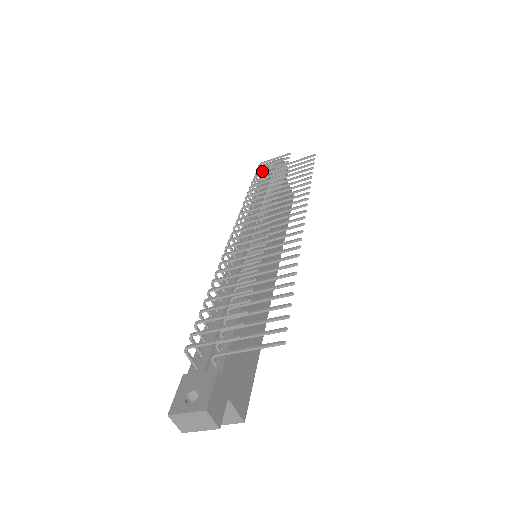
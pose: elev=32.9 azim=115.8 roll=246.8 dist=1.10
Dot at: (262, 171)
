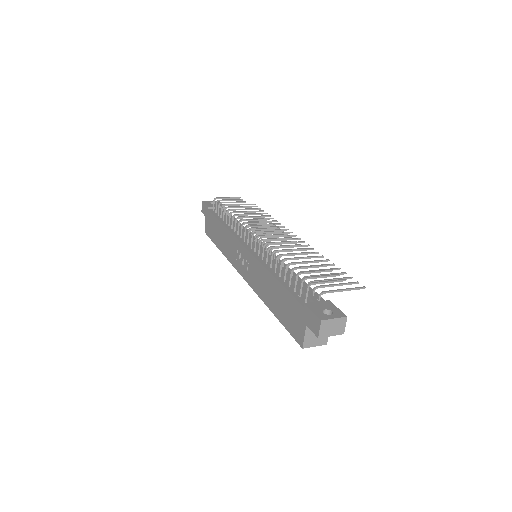
Dot at: occluded
